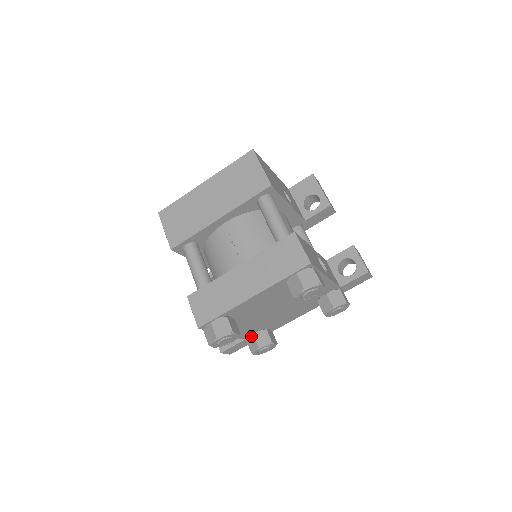
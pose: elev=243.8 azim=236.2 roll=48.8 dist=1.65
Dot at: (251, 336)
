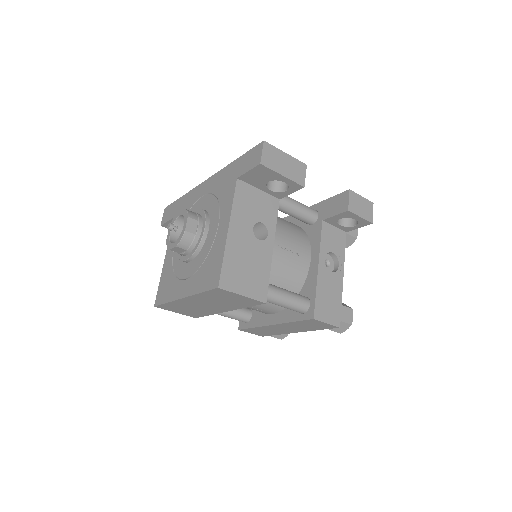
Dot at: occluded
